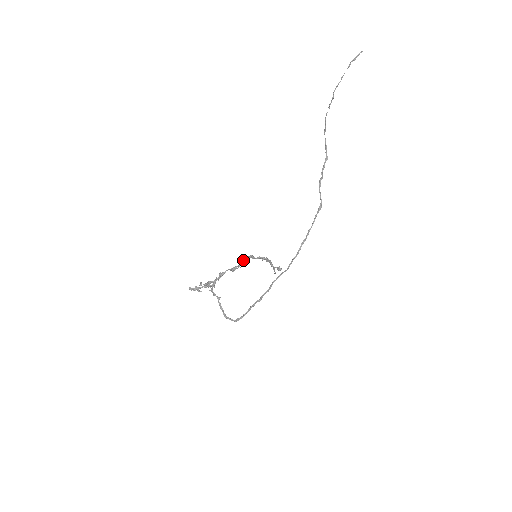
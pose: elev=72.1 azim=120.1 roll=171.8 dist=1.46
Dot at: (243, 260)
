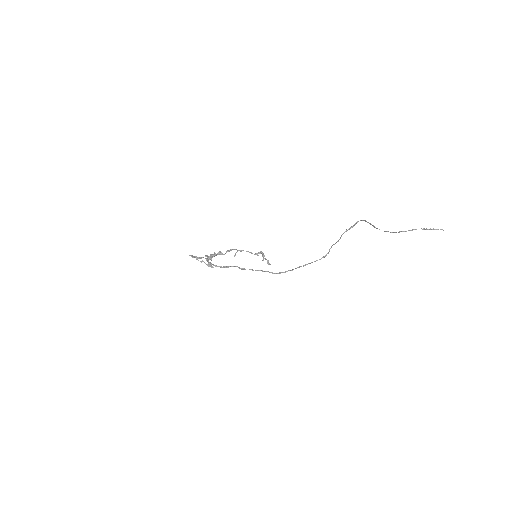
Dot at: (243, 250)
